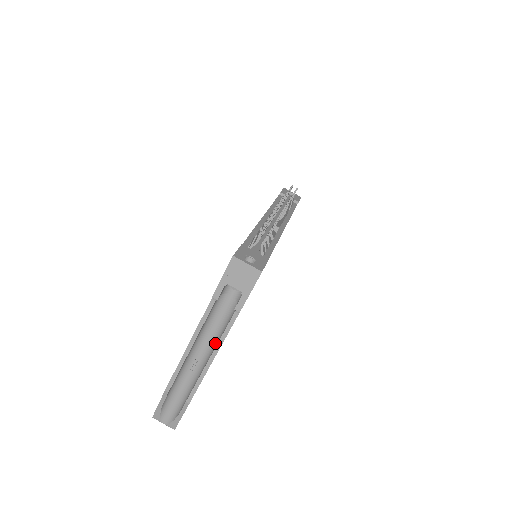
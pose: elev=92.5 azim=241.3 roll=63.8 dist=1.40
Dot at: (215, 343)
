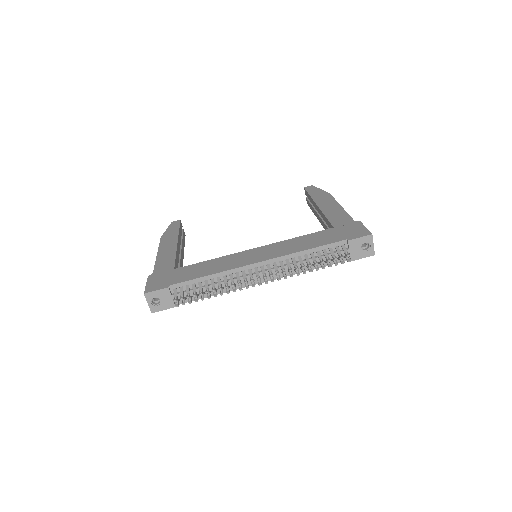
Dot at: occluded
